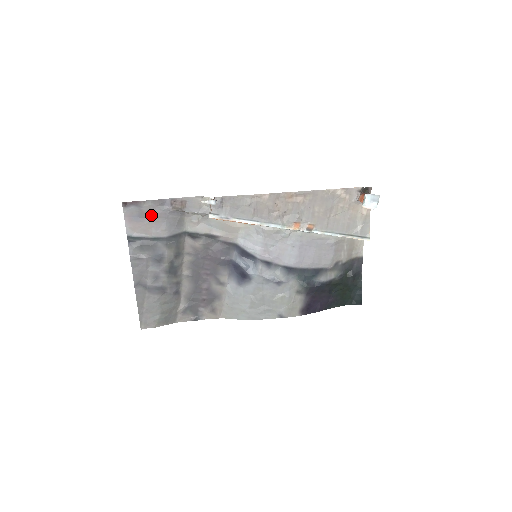
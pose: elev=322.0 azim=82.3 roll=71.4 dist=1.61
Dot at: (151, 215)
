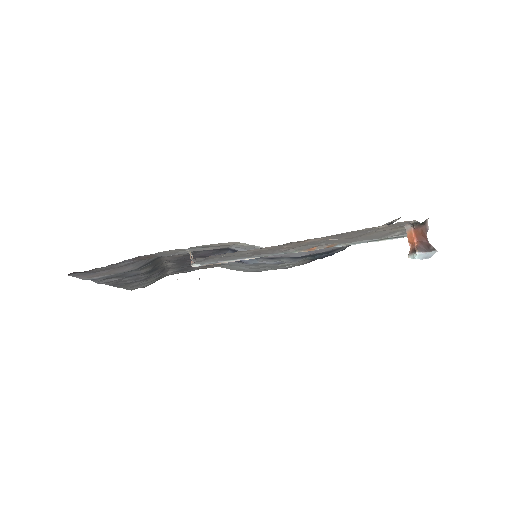
Dot at: (109, 269)
